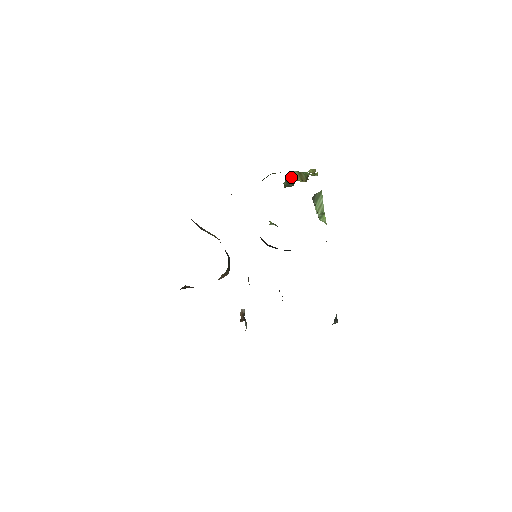
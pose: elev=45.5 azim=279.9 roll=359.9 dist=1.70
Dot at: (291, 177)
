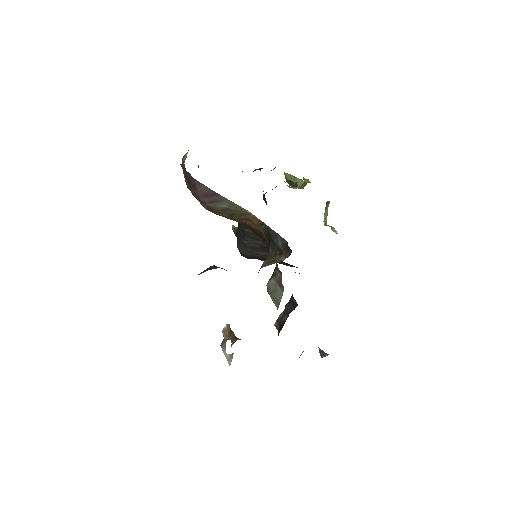
Dot at: (287, 178)
